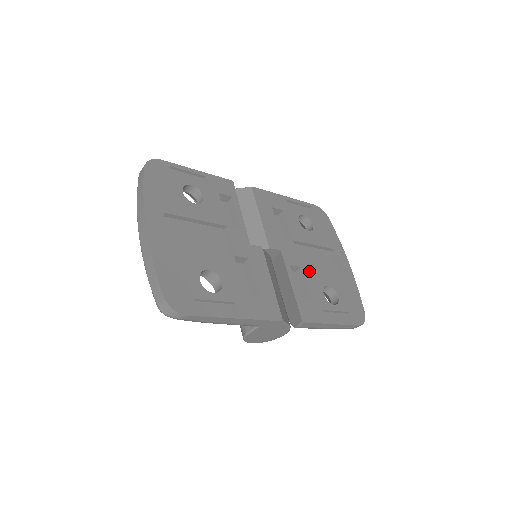
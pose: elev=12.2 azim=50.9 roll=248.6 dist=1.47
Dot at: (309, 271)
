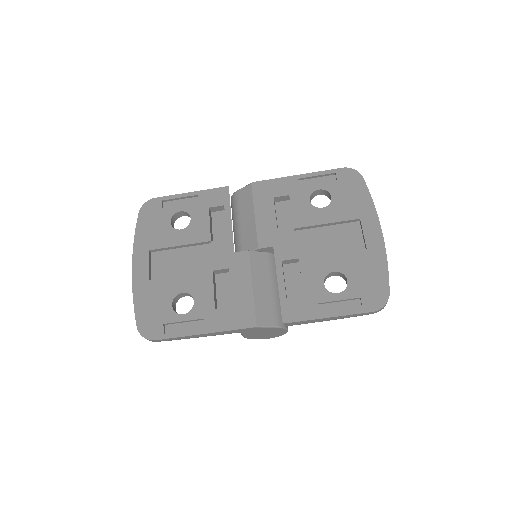
Dot at: (309, 260)
